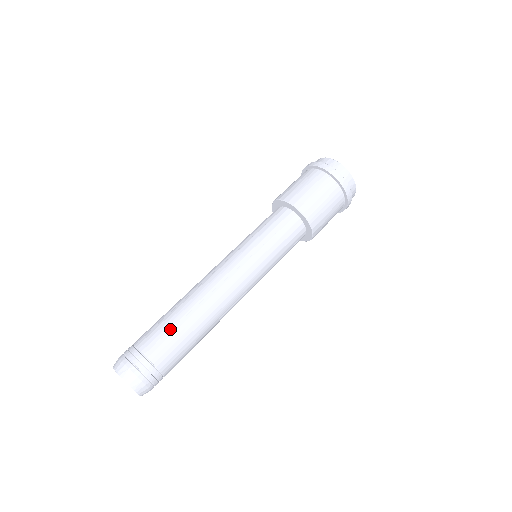
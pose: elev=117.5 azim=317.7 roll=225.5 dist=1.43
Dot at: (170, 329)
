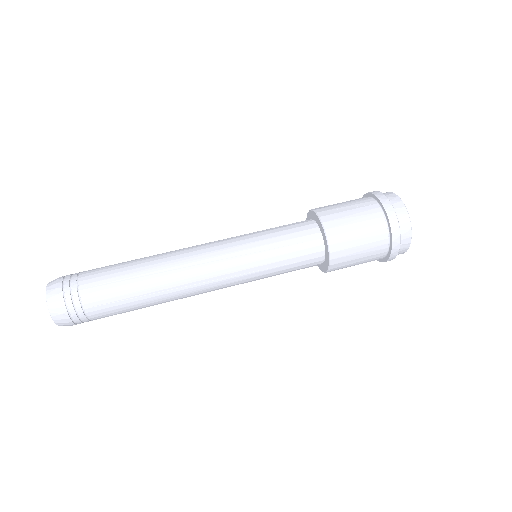
Dot at: (124, 299)
